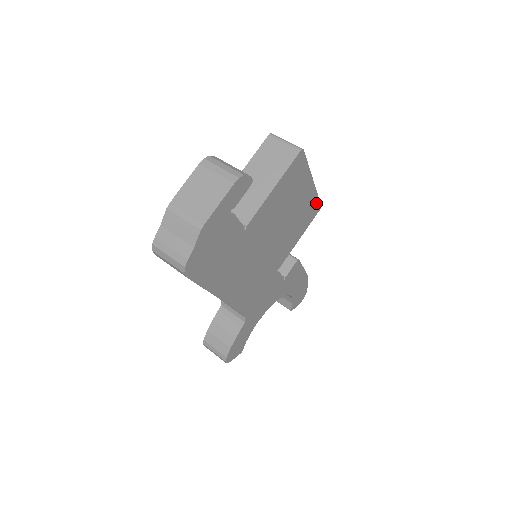
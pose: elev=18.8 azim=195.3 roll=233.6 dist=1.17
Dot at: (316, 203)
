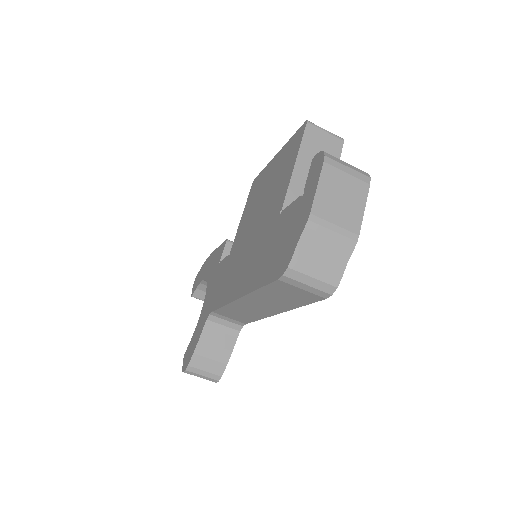
Dot at: occluded
